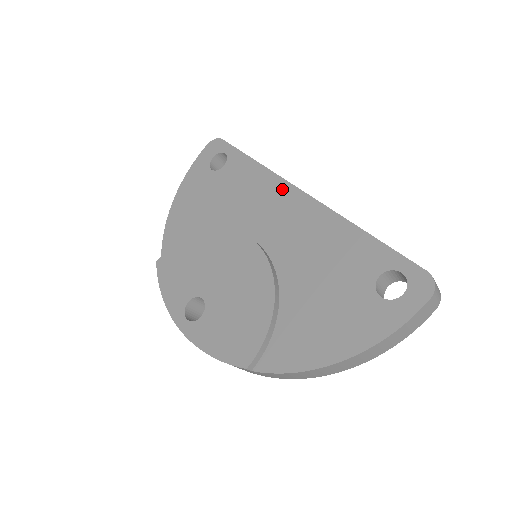
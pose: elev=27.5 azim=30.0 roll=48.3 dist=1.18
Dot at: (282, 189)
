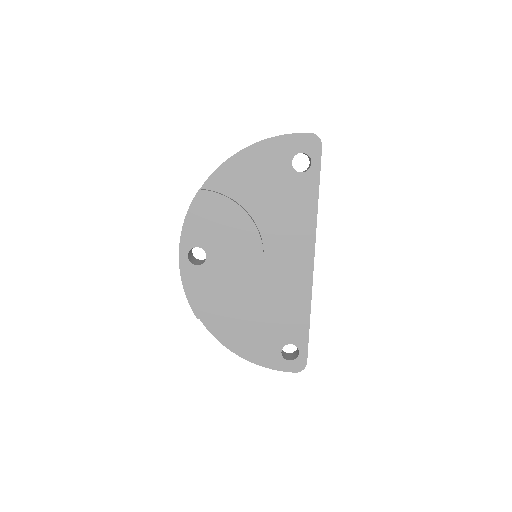
Dot at: (308, 244)
